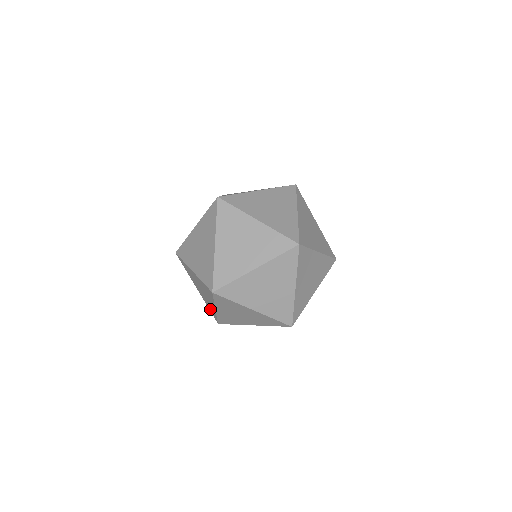
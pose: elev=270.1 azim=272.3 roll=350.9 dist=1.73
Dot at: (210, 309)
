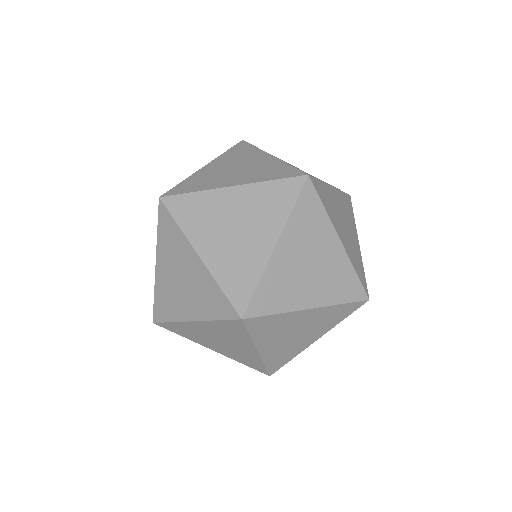
Dot at: occluded
